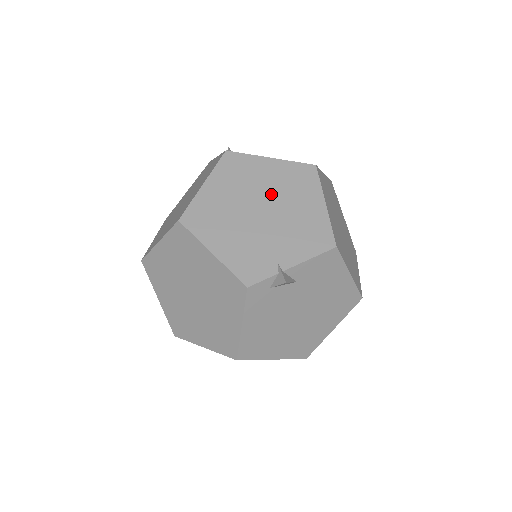
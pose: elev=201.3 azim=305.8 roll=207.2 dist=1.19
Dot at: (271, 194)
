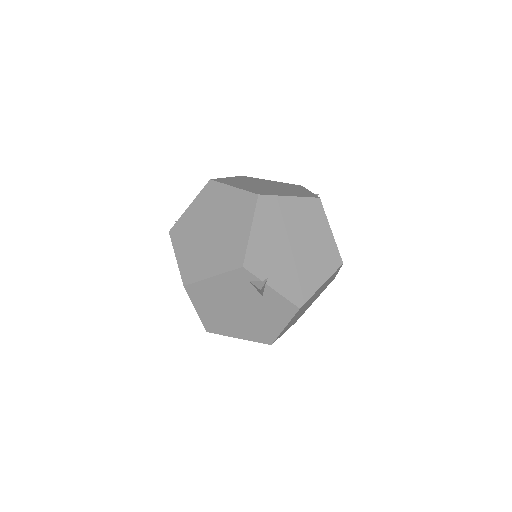
Dot at: (309, 245)
